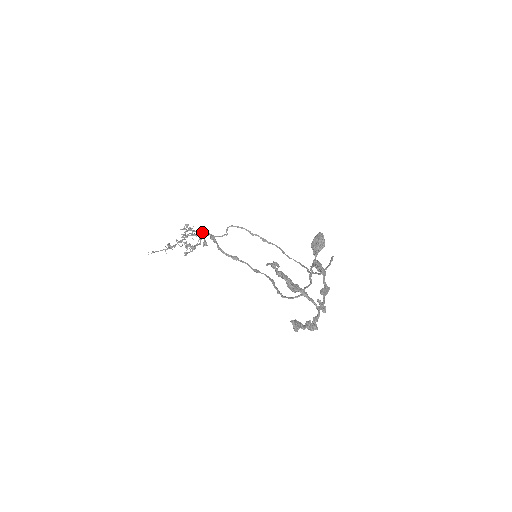
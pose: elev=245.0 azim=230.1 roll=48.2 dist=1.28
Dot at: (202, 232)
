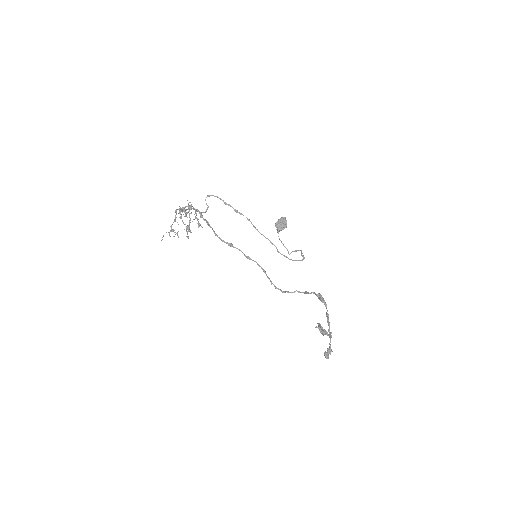
Dot at: (190, 208)
